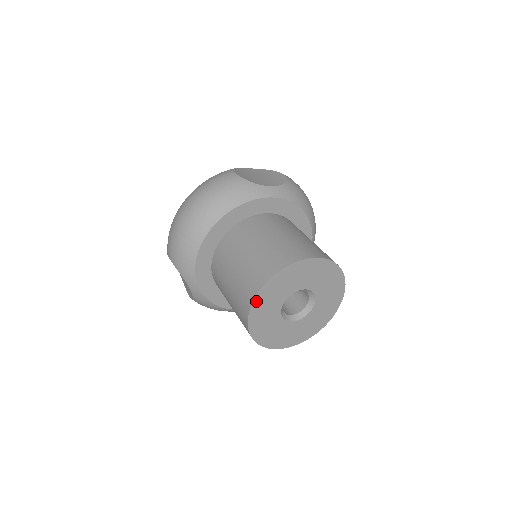
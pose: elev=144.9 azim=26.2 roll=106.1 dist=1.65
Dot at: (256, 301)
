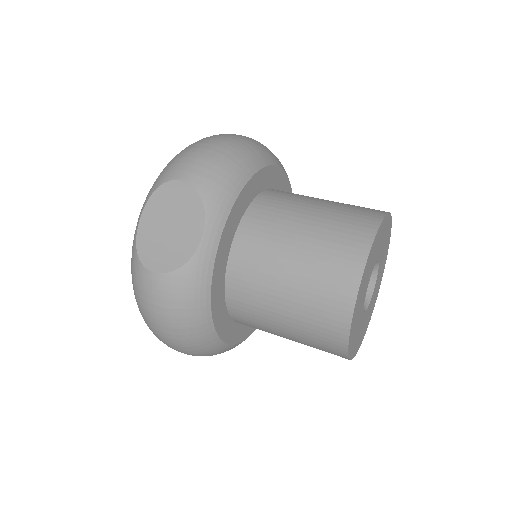
Dot at: (379, 230)
